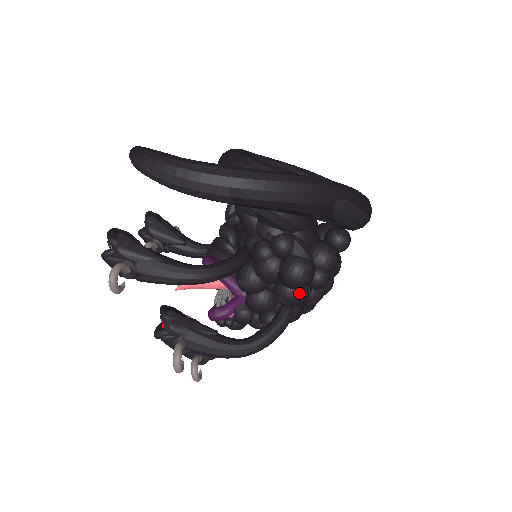
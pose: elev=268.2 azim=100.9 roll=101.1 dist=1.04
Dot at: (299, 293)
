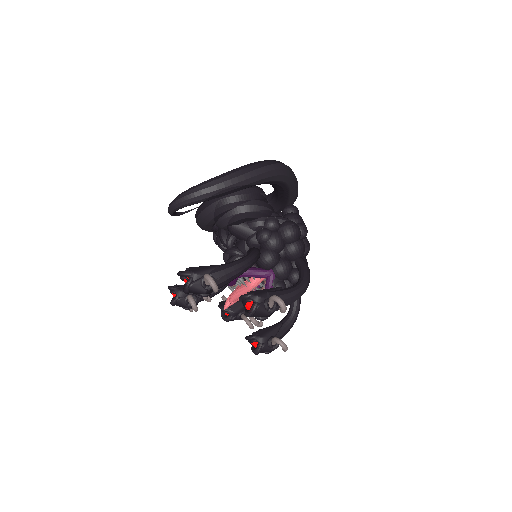
Dot at: (300, 242)
